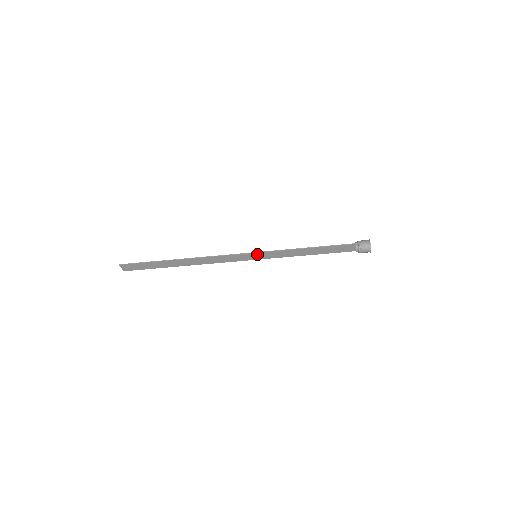
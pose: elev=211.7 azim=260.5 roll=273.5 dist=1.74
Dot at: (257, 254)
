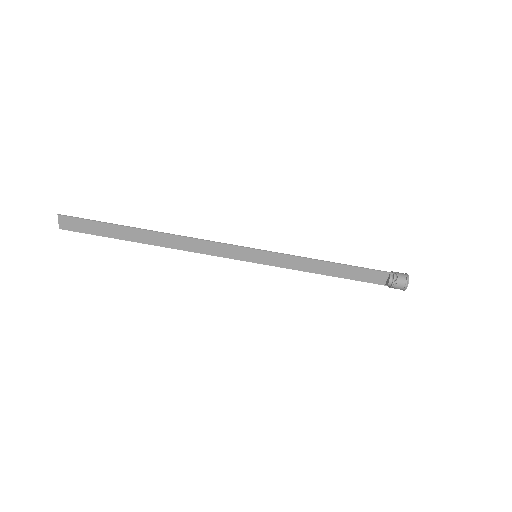
Dot at: (259, 253)
